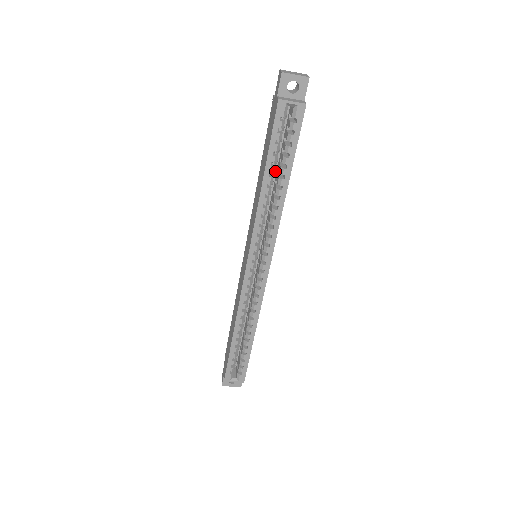
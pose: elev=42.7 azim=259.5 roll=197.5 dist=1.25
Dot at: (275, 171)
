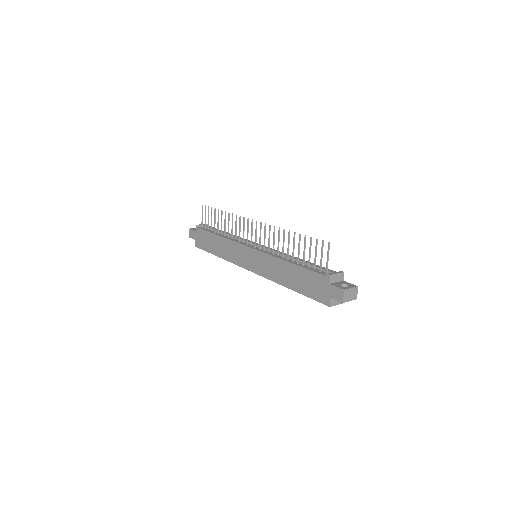
Dot at: occluded
